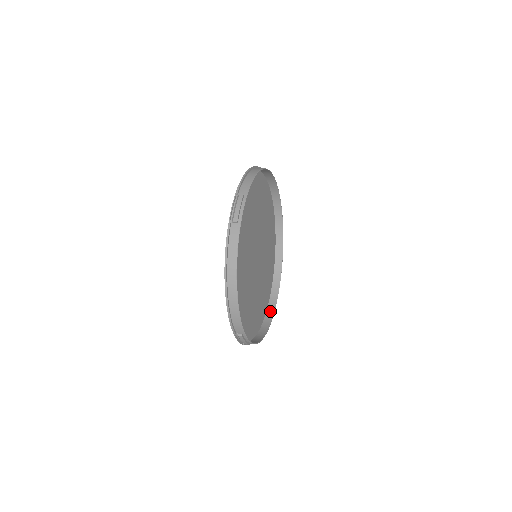
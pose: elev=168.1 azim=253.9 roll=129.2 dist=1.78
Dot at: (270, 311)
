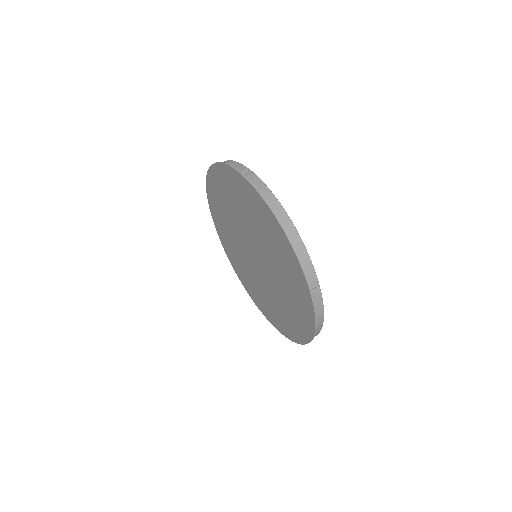
Dot at: occluded
